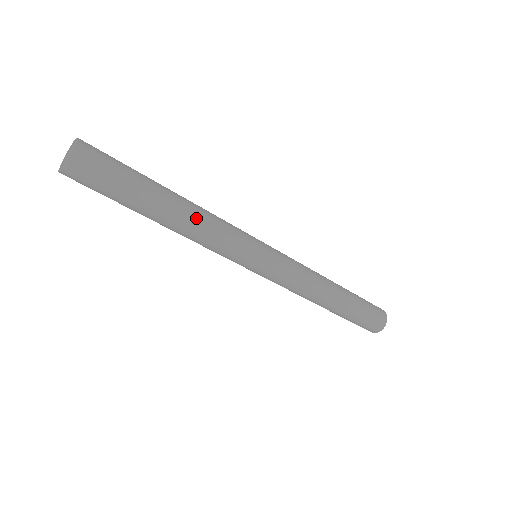
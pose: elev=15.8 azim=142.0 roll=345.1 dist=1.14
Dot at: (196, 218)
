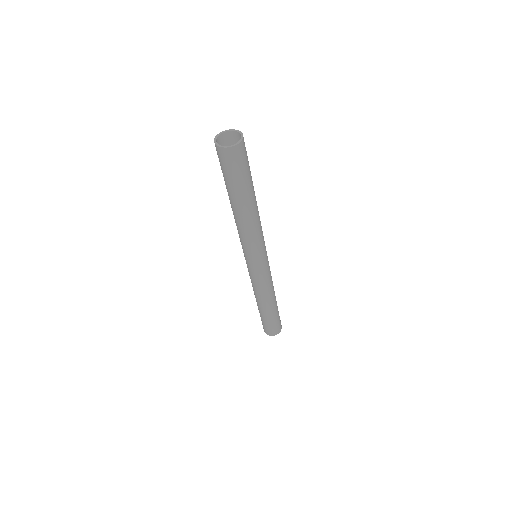
Dot at: (257, 218)
